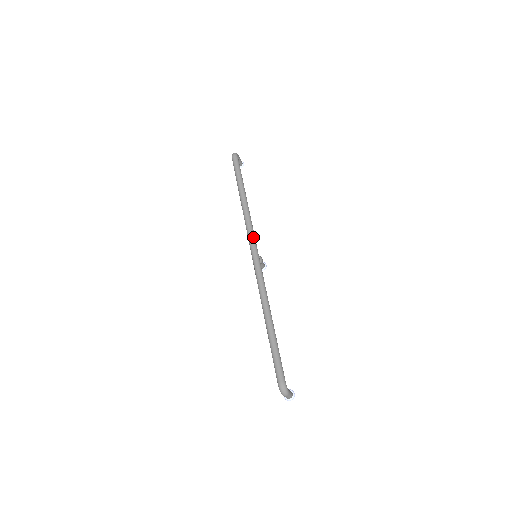
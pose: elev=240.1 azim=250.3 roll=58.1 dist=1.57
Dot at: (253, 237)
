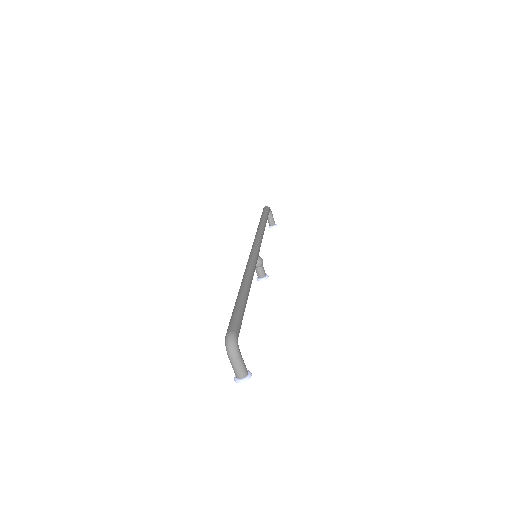
Dot at: (258, 241)
